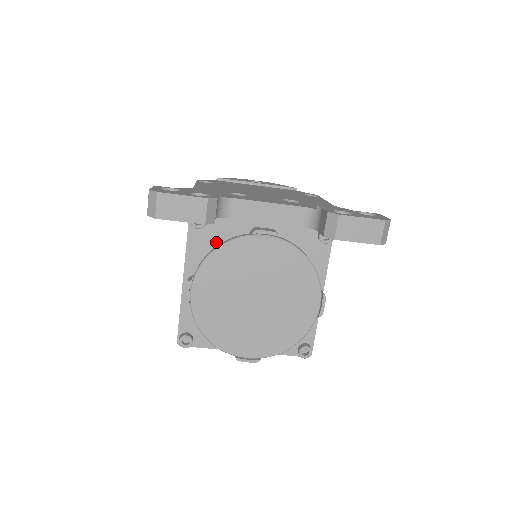
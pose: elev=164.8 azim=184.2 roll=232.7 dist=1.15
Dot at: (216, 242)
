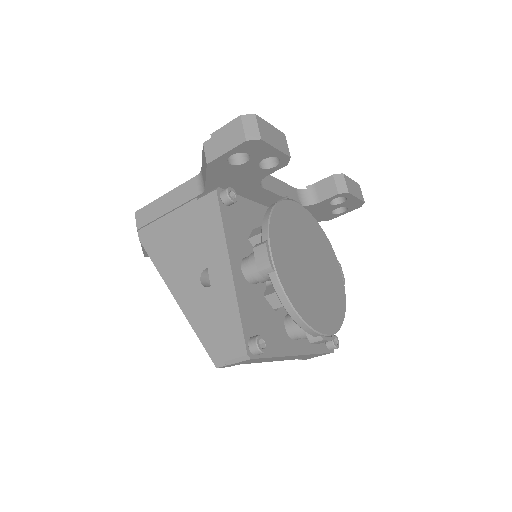
Dot at: (243, 224)
